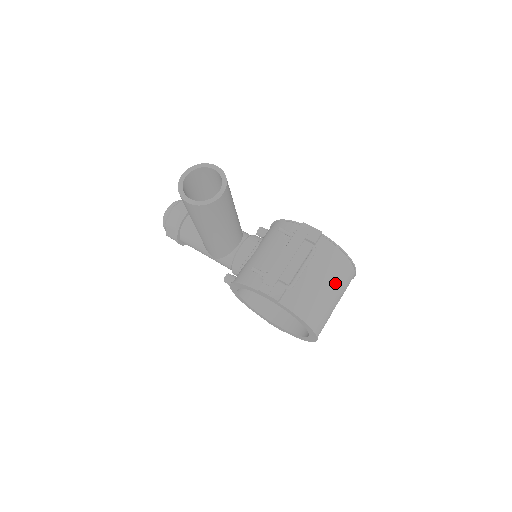
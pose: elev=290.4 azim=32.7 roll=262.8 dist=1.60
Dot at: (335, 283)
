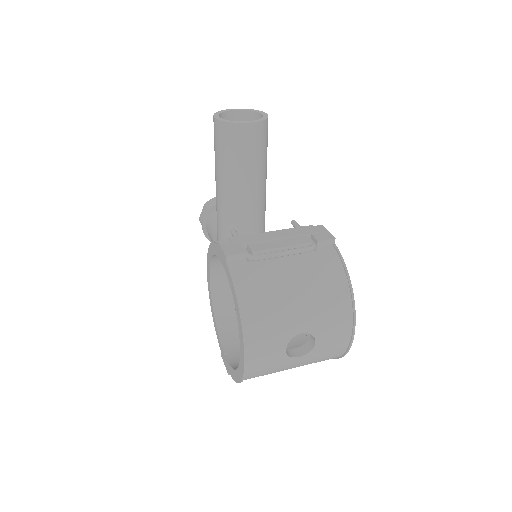
Dot at: (313, 302)
